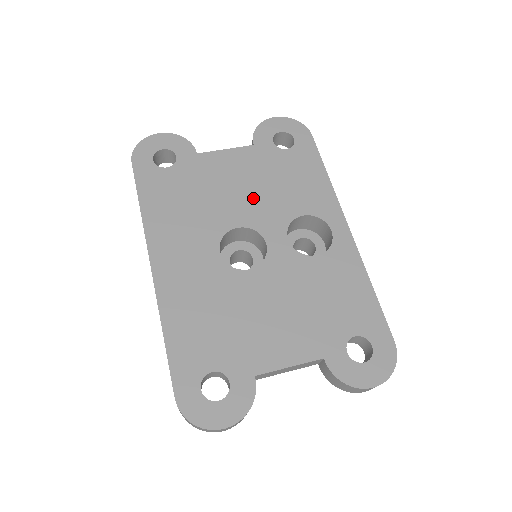
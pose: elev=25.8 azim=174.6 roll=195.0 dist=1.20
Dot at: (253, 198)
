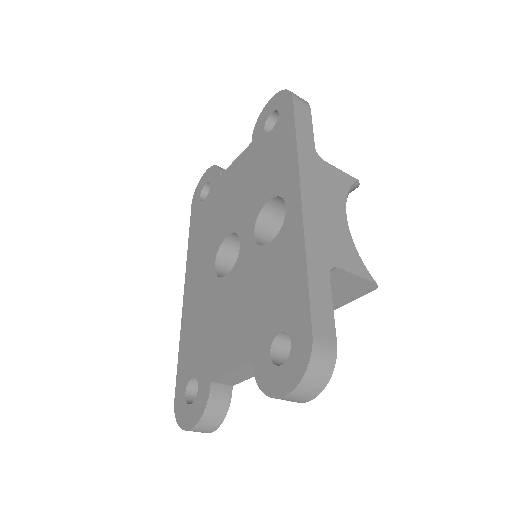
Dot at: (241, 200)
